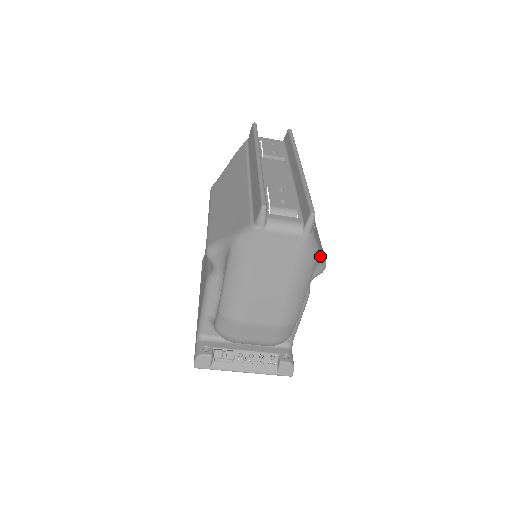
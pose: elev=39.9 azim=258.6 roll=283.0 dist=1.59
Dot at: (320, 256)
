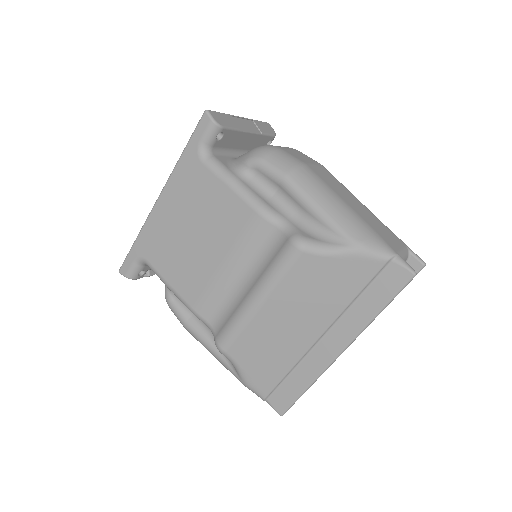
Dot at: occluded
